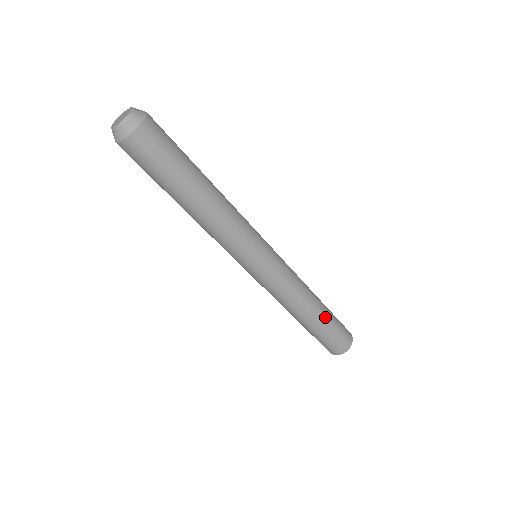
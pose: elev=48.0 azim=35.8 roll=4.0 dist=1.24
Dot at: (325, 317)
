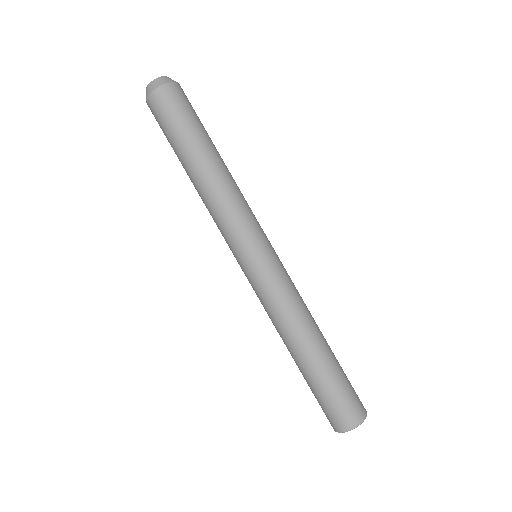
Dot at: (332, 352)
